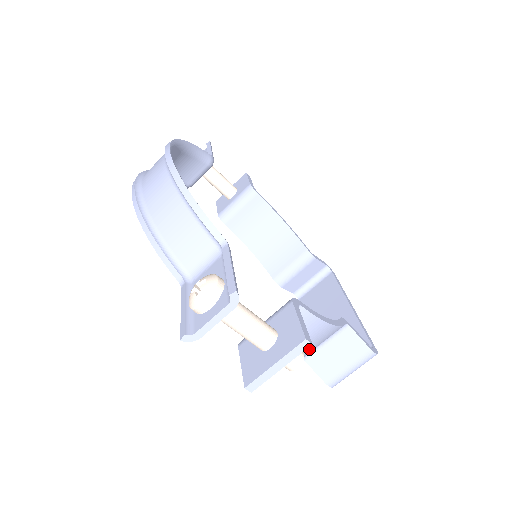
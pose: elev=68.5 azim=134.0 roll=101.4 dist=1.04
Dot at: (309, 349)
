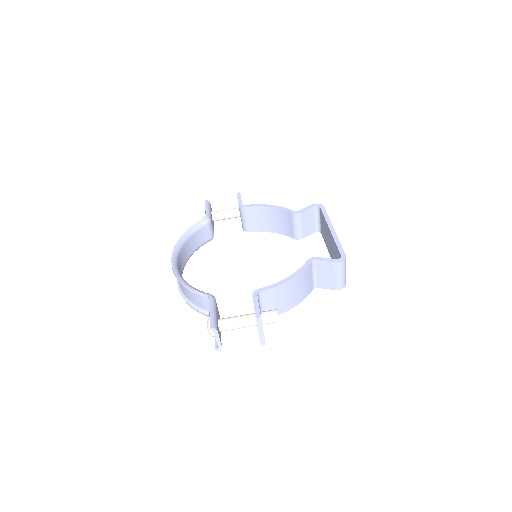
Dot at: (301, 291)
